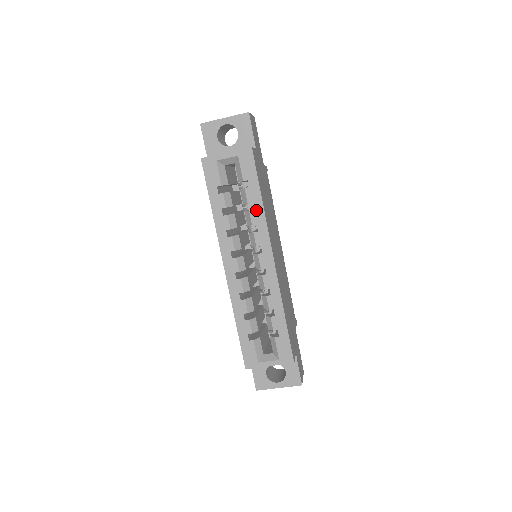
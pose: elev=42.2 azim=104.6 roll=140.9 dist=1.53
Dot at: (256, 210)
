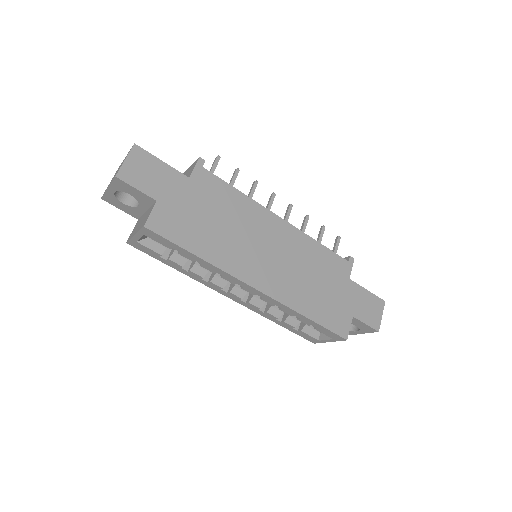
Dot at: (204, 264)
